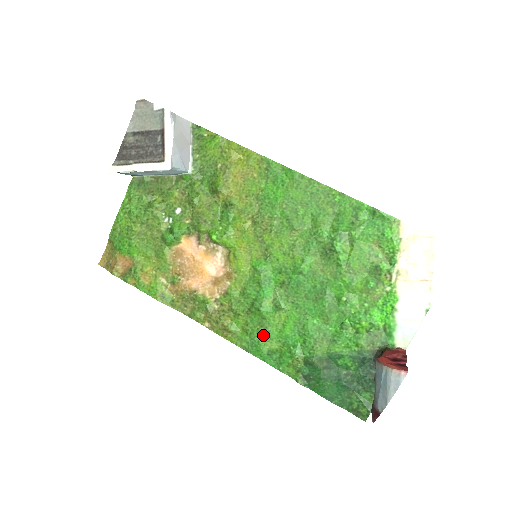
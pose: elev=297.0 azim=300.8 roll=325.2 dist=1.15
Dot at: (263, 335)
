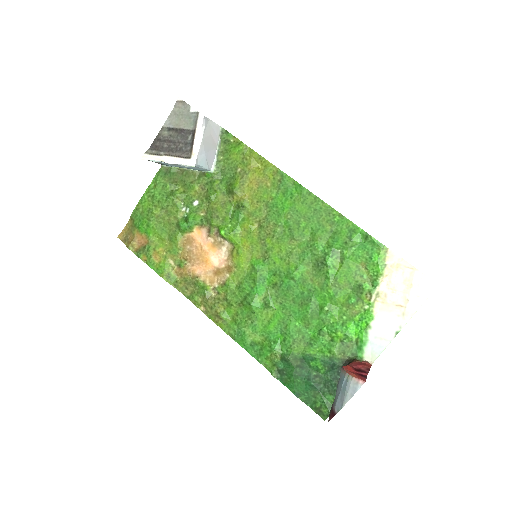
Dot at: (249, 327)
